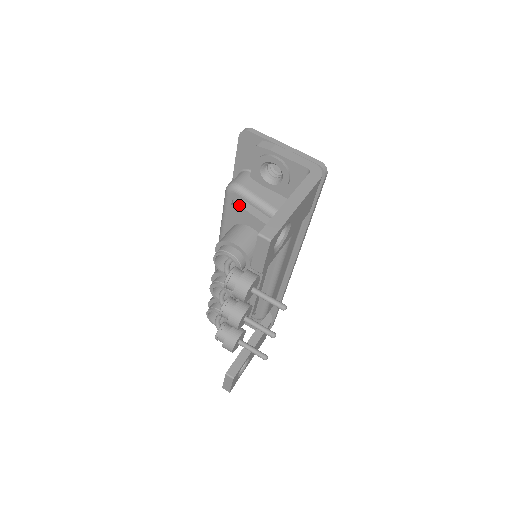
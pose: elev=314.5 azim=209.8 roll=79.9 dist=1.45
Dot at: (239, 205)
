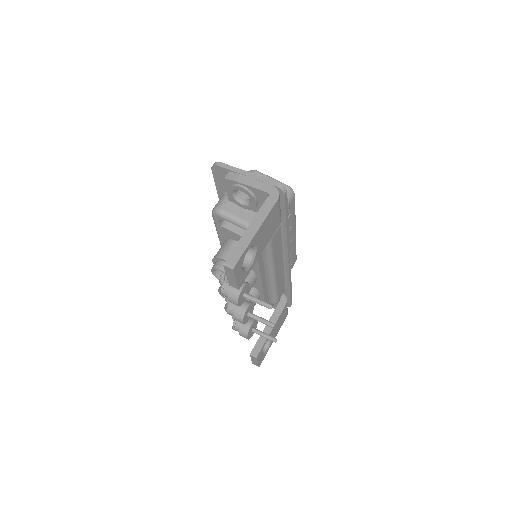
Dot at: (223, 226)
